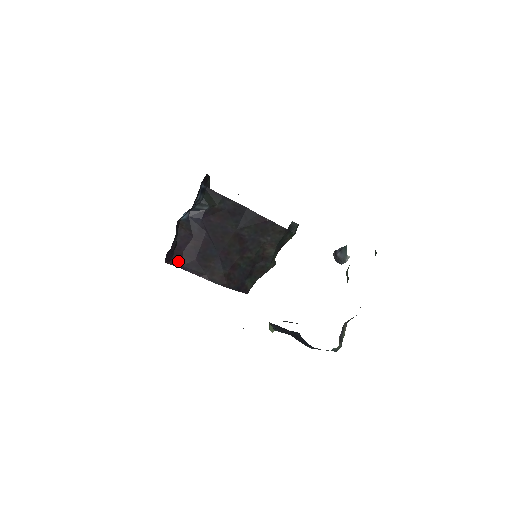
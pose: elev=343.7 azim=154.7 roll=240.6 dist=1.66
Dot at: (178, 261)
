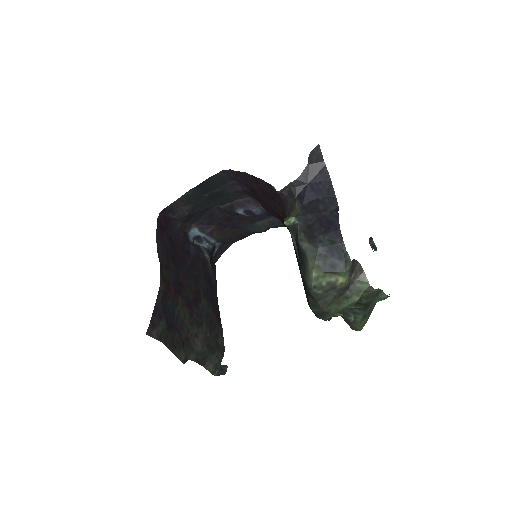
Dot at: (161, 229)
